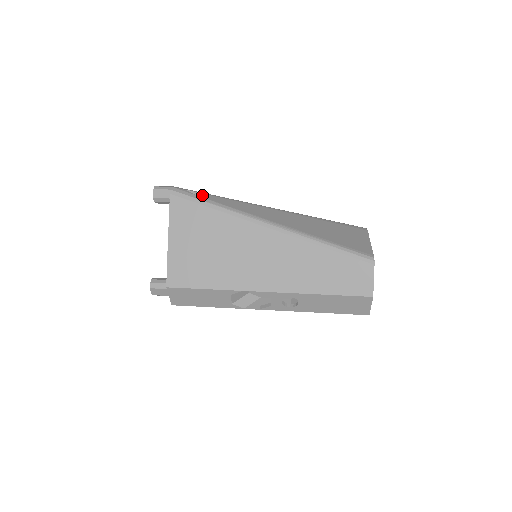
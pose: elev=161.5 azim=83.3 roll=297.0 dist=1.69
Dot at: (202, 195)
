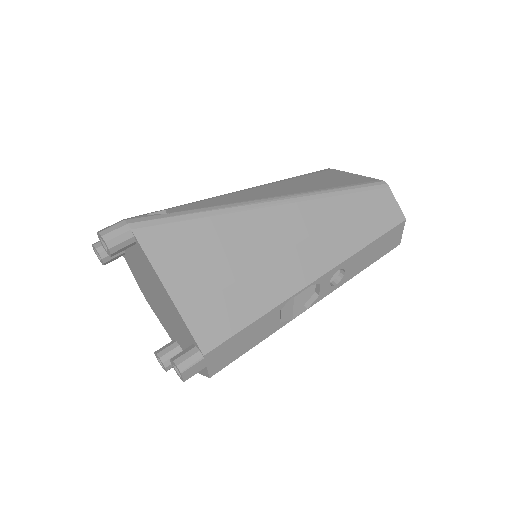
Dot at: (170, 211)
